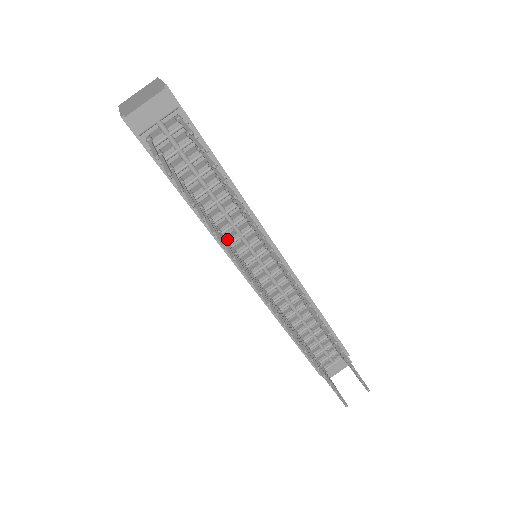
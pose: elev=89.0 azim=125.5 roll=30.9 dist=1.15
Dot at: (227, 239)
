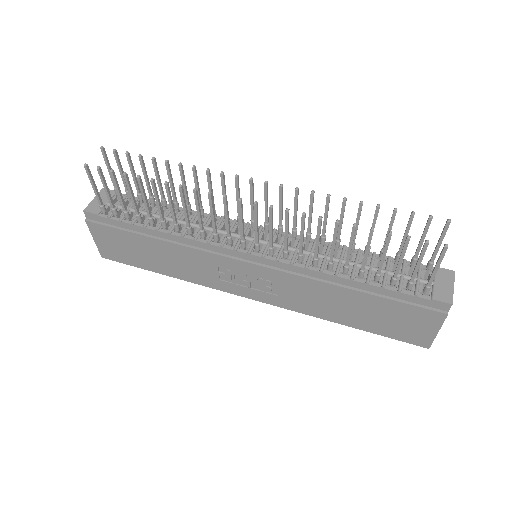
Dot at: (202, 233)
